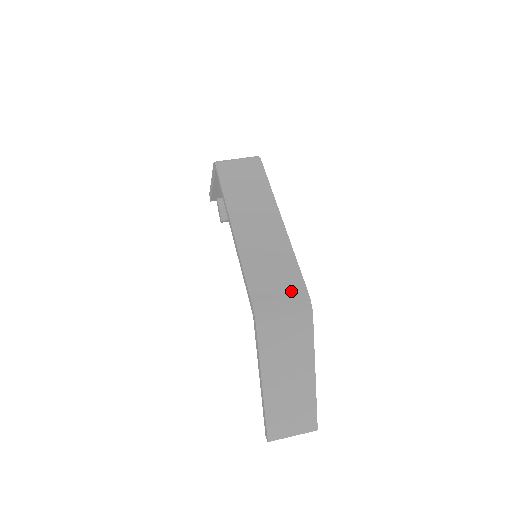
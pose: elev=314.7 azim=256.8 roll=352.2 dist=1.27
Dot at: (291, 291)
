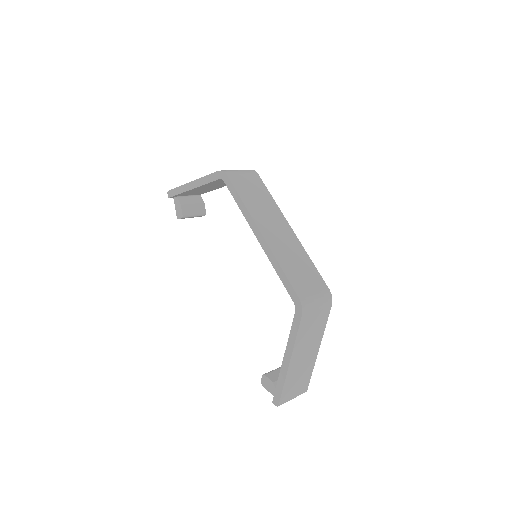
Dot at: (319, 287)
